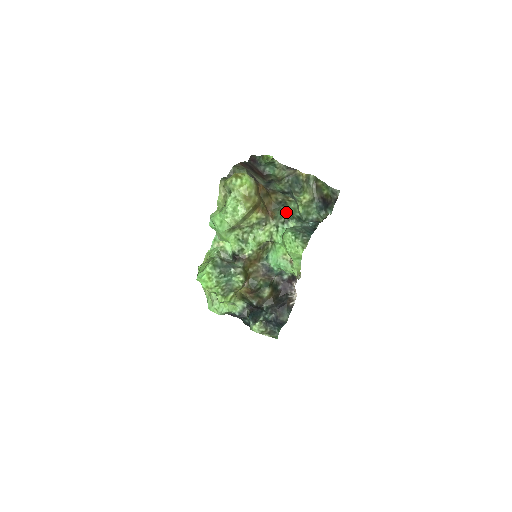
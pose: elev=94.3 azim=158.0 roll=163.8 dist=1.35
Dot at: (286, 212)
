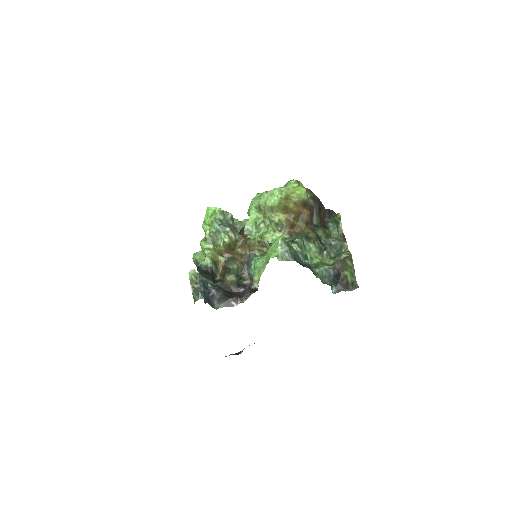
Dot at: (301, 238)
